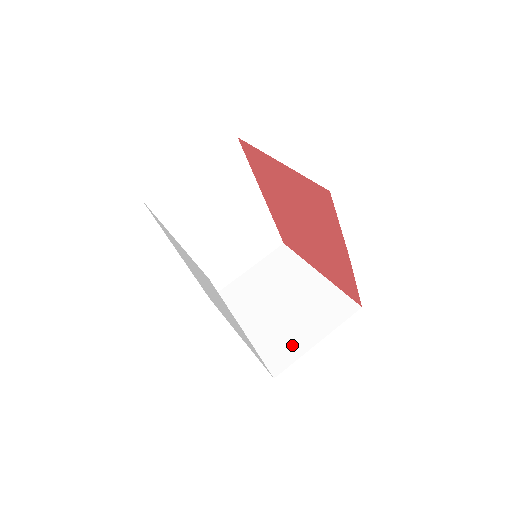
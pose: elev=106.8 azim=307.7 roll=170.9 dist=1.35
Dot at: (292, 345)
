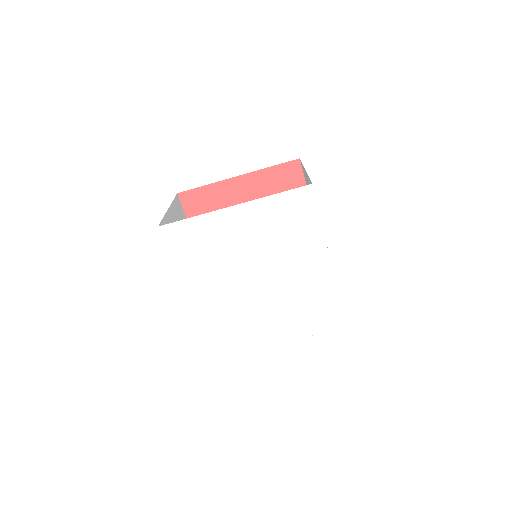
Dot at: occluded
